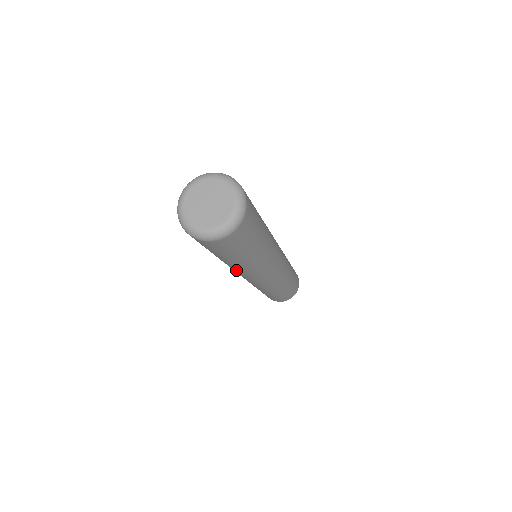
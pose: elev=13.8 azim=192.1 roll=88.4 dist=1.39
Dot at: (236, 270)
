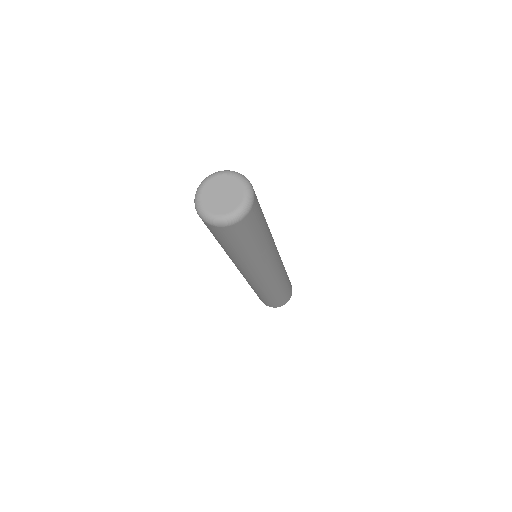
Dot at: (230, 258)
